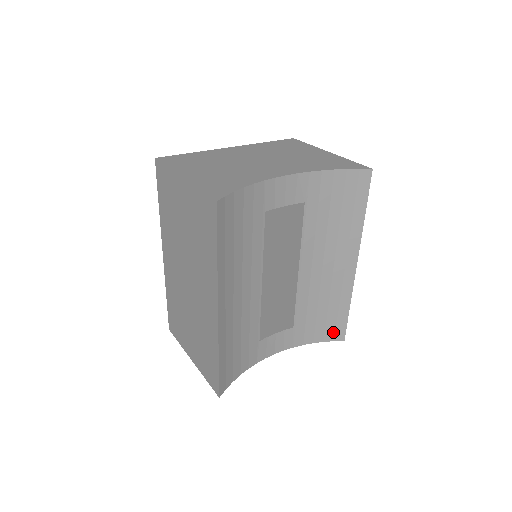
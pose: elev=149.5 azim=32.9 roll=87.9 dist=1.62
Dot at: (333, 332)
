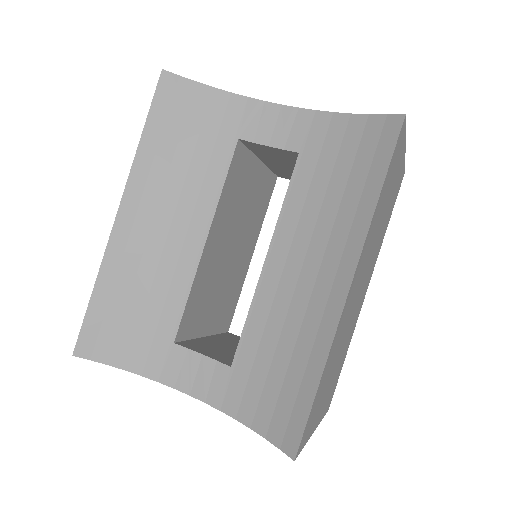
Dot at: (284, 426)
